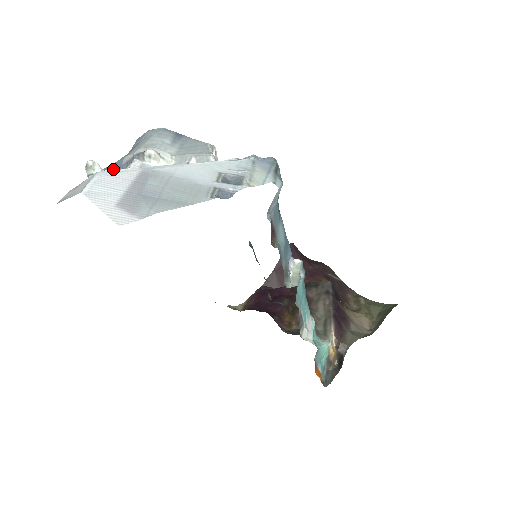
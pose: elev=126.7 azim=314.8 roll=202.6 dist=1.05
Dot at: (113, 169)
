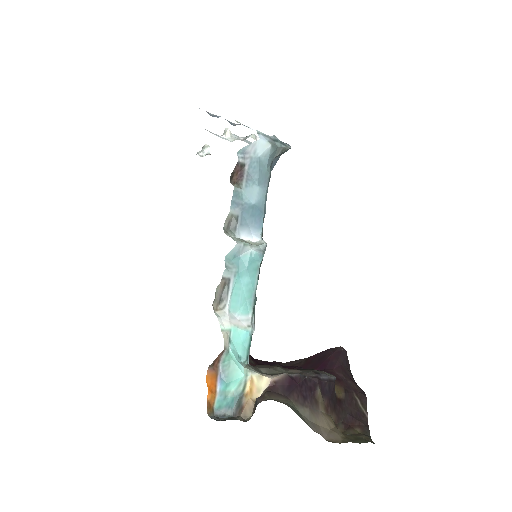
Dot at: occluded
